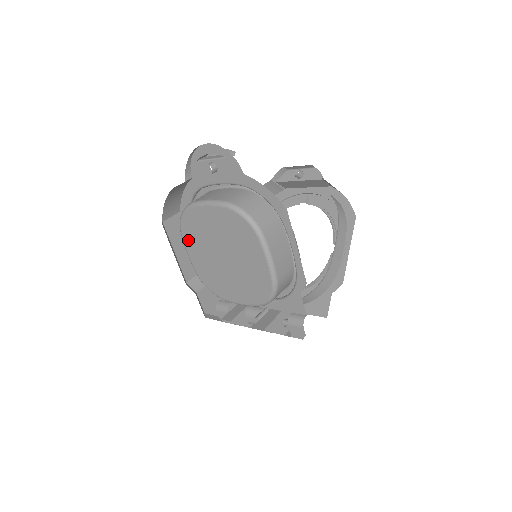
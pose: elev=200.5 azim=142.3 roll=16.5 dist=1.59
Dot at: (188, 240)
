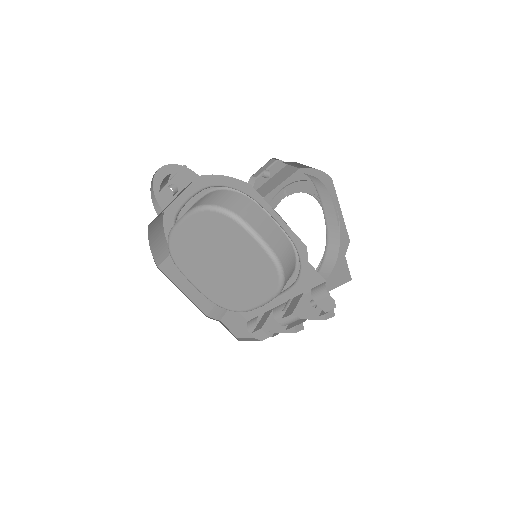
Dot at: (186, 270)
